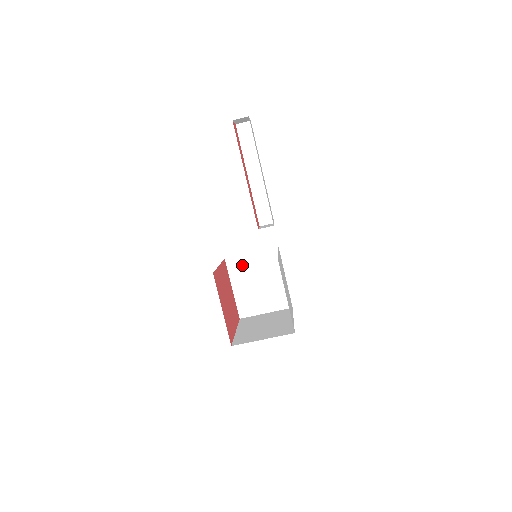
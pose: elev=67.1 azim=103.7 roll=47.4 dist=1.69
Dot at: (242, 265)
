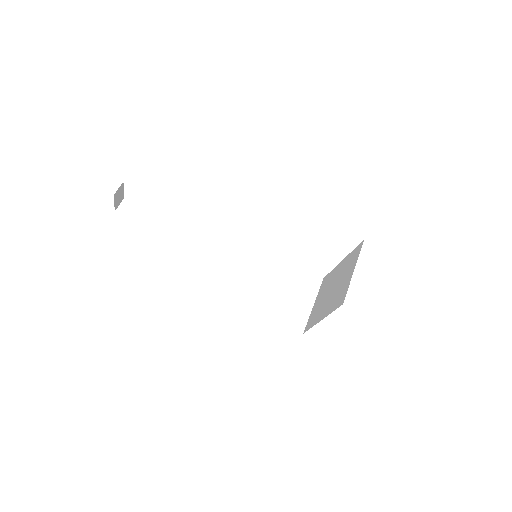
Dot at: (251, 289)
